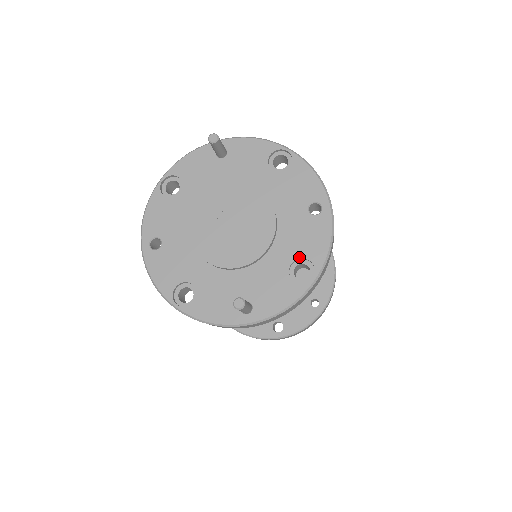
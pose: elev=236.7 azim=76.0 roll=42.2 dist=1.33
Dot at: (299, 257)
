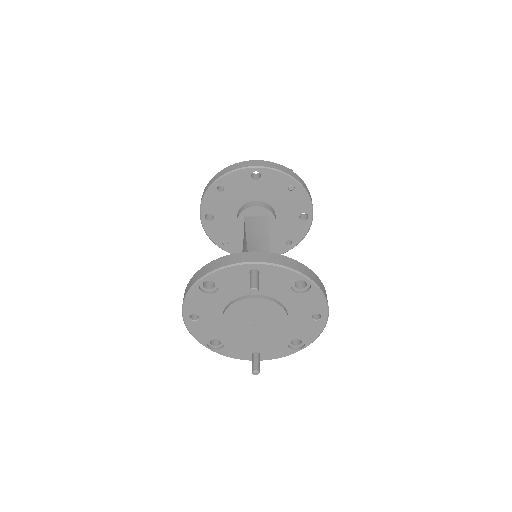
Dot at: (297, 338)
